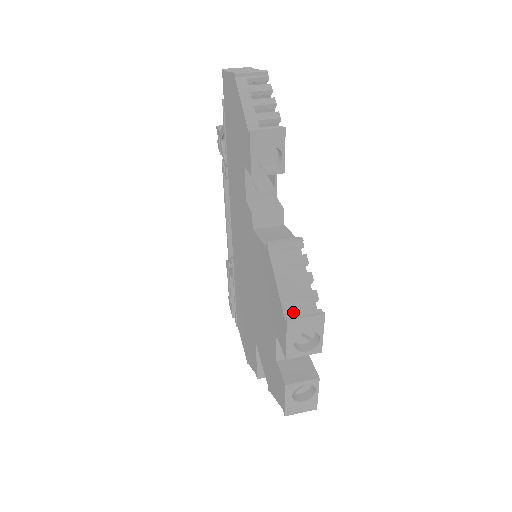
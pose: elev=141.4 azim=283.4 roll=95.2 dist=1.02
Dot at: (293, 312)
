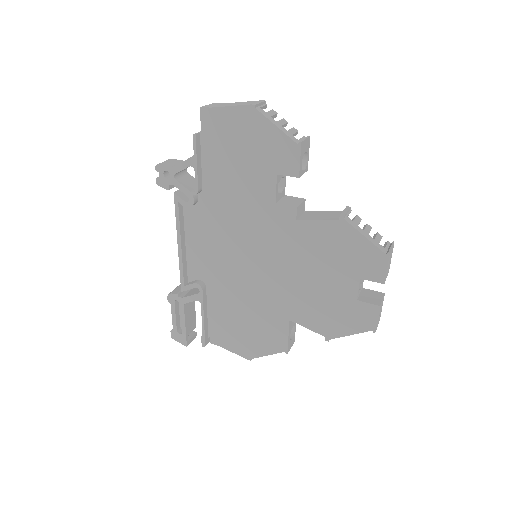
Dot at: (384, 249)
